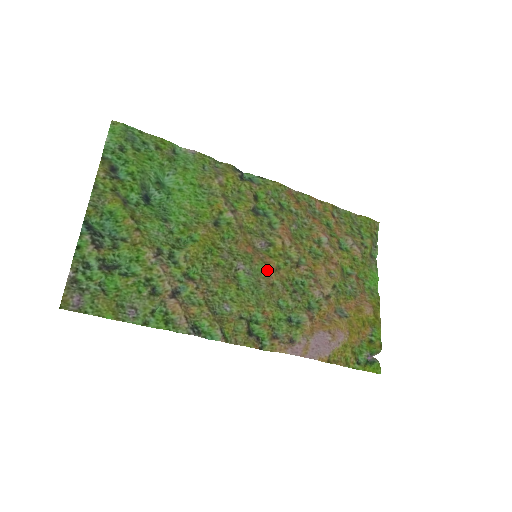
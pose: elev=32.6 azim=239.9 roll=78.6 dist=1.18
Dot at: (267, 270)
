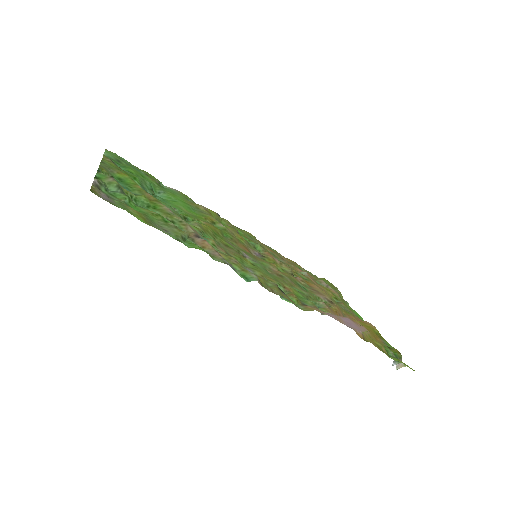
Dot at: (270, 266)
